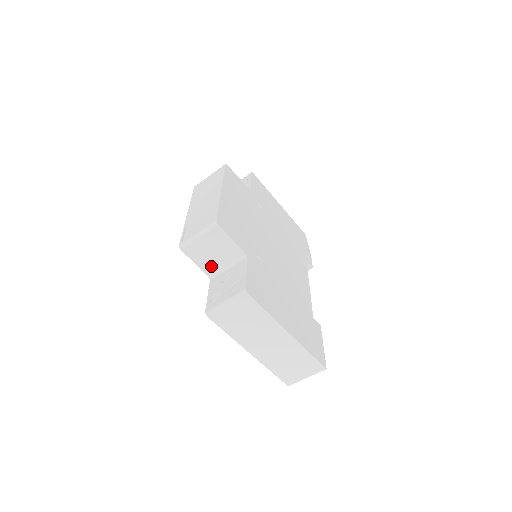
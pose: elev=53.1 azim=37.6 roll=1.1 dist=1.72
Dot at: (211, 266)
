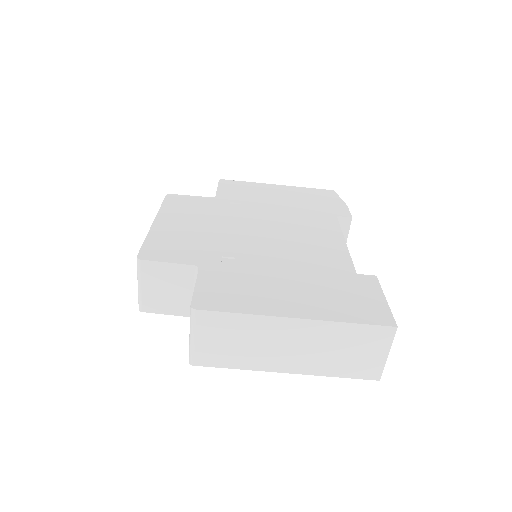
Dot at: (183, 305)
